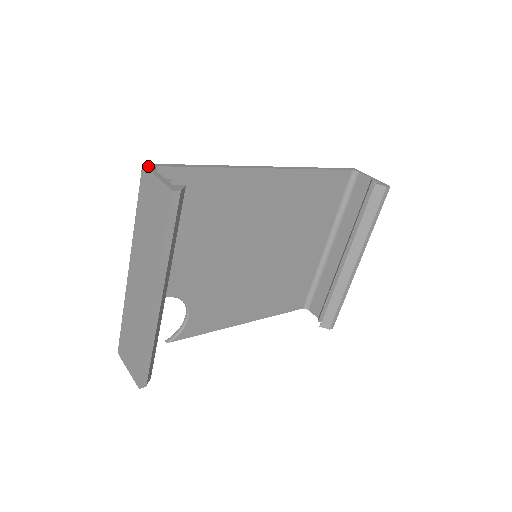
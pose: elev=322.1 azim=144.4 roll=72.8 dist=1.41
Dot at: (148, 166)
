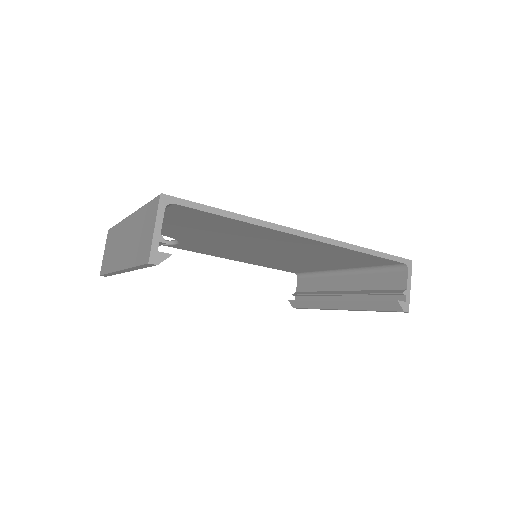
Dot at: (163, 201)
